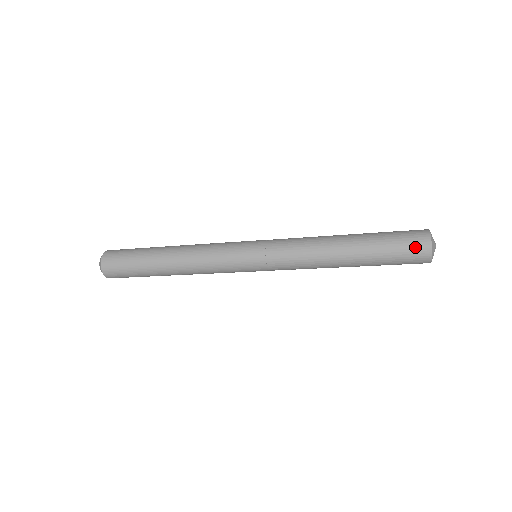
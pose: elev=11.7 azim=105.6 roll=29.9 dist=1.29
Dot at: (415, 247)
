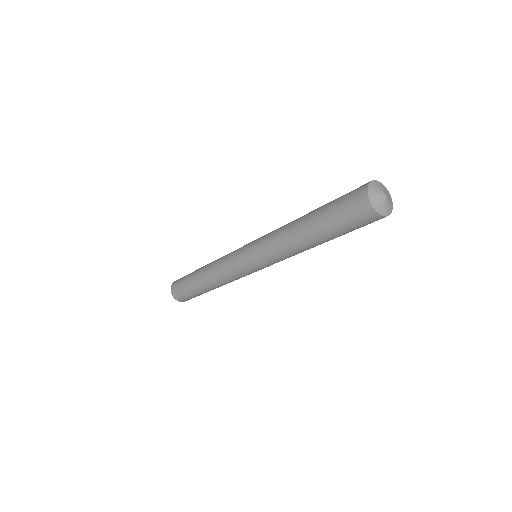
Dot at: (355, 190)
